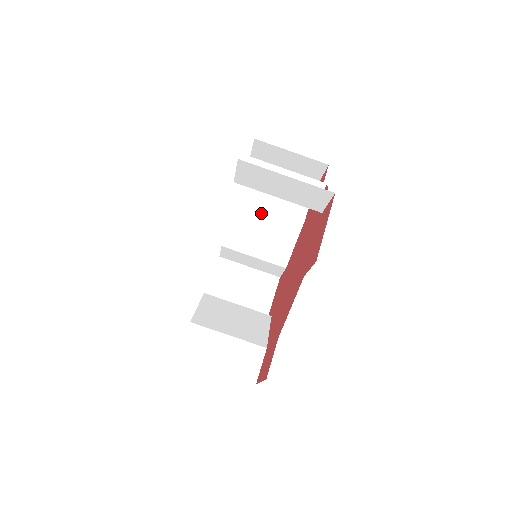
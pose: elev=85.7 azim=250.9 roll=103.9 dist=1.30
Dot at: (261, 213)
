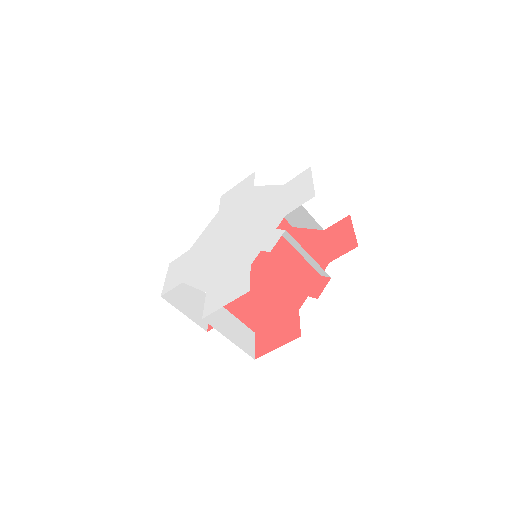
Dot at: occluded
